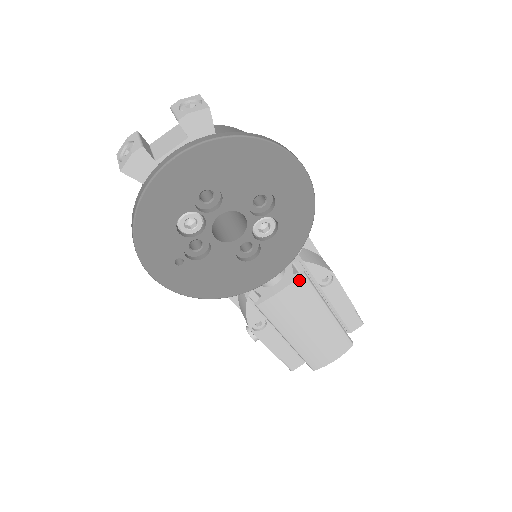
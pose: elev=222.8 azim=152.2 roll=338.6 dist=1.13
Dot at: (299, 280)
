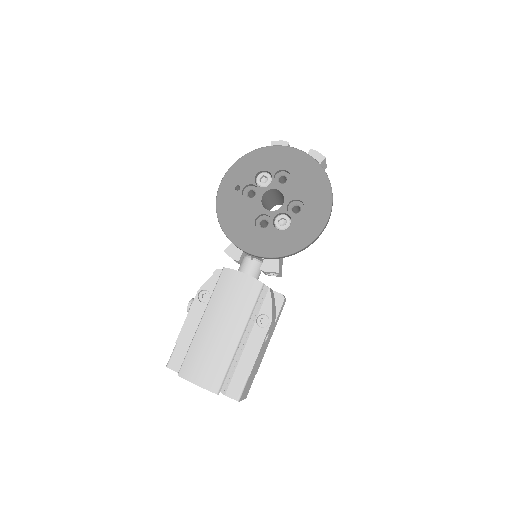
Dot at: (257, 282)
